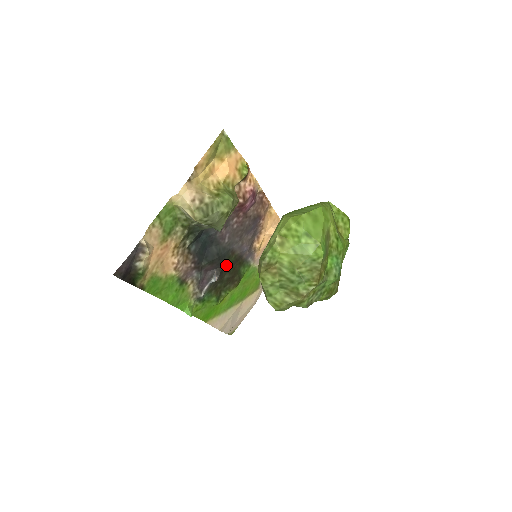
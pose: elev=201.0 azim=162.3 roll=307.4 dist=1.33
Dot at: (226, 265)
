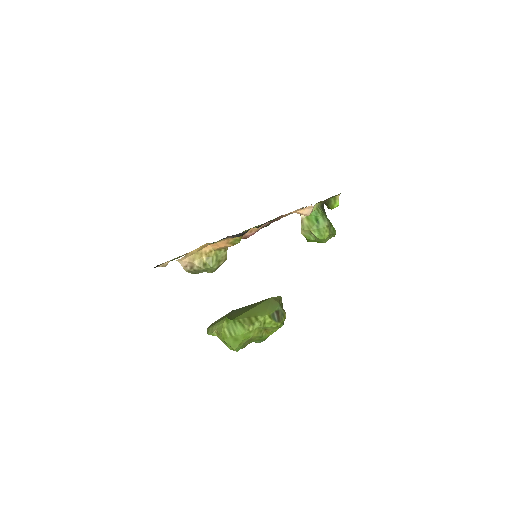
Dot at: occluded
